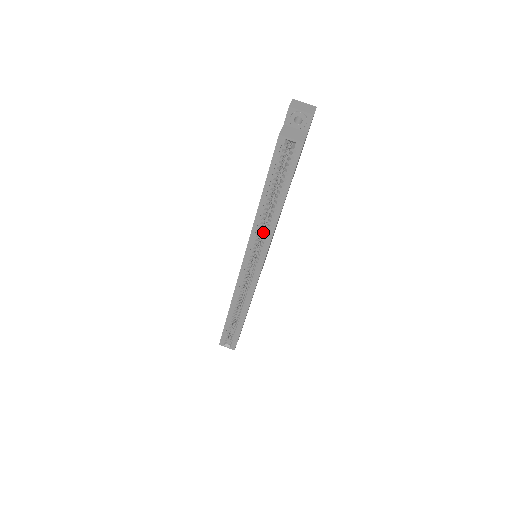
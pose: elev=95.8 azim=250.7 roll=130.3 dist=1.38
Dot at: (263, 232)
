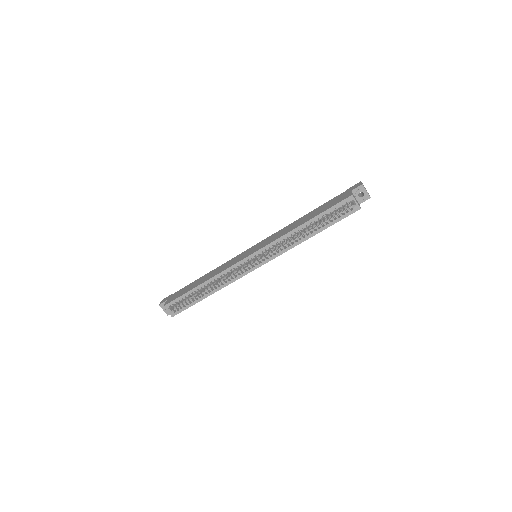
Dot at: (281, 243)
